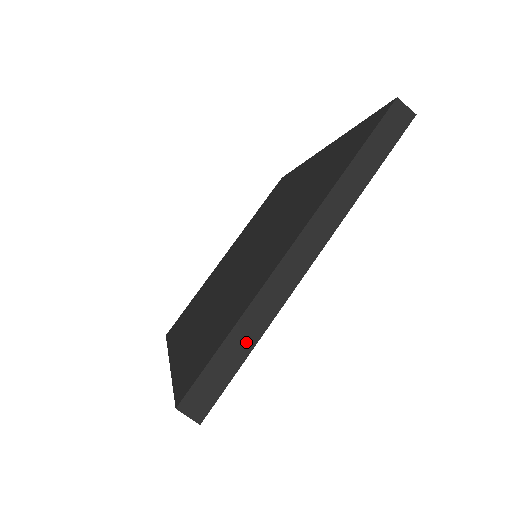
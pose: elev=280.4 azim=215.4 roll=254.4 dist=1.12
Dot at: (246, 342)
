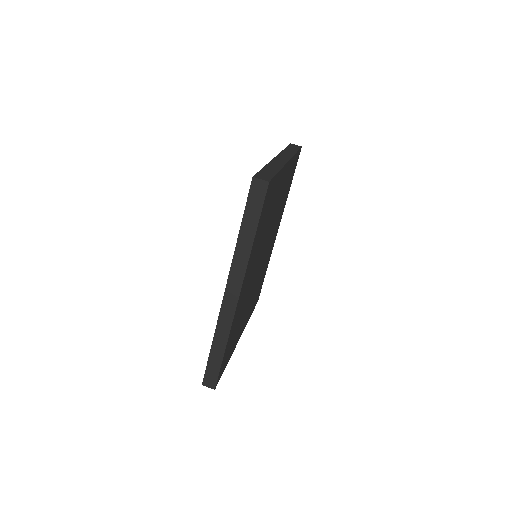
Dot at: (274, 170)
